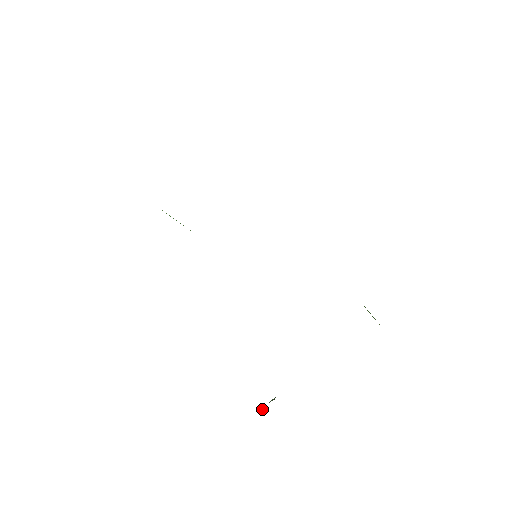
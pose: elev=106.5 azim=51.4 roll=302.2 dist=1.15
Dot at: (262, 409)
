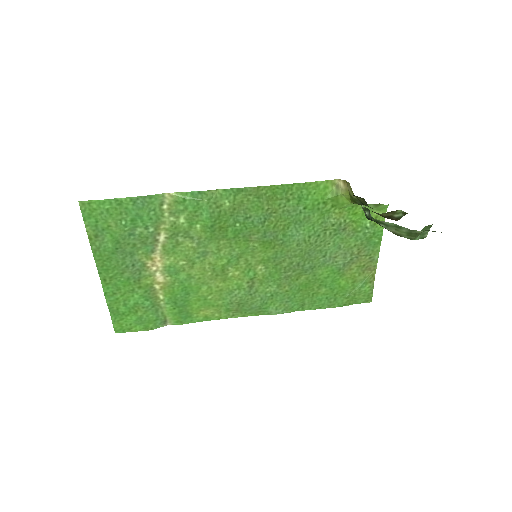
Dot at: (372, 219)
